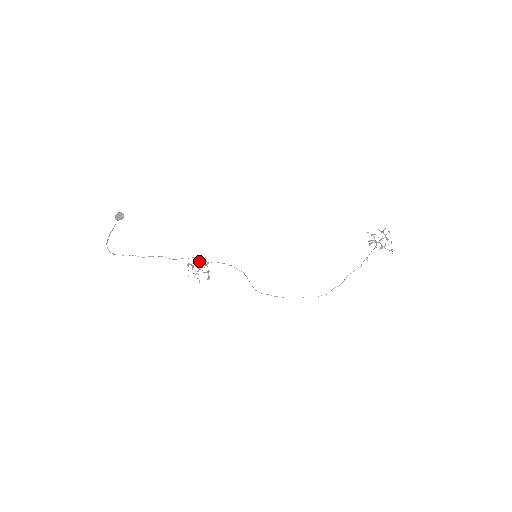
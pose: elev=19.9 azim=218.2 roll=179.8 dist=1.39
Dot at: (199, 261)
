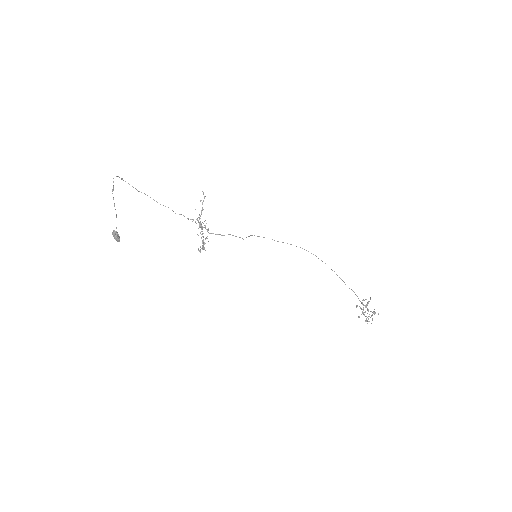
Dot at: (204, 227)
